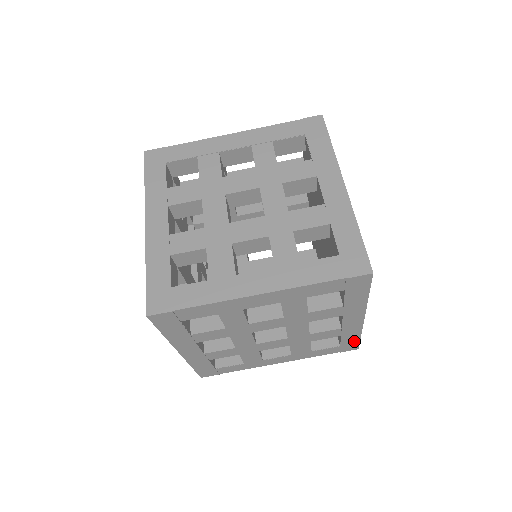
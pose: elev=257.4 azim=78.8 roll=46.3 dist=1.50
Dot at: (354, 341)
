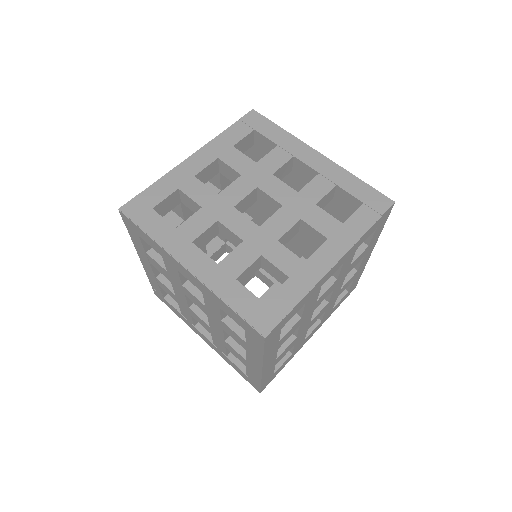
Dot at: (365, 189)
